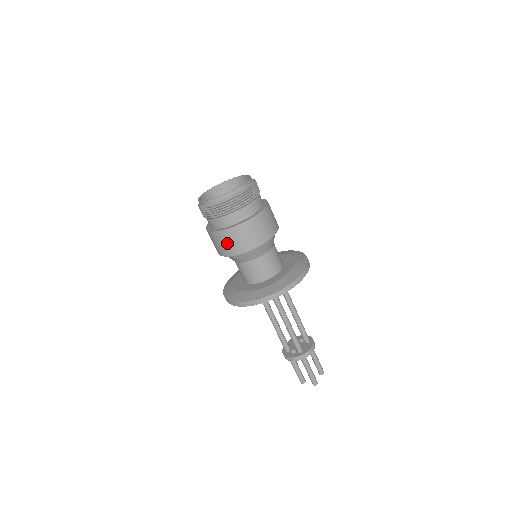
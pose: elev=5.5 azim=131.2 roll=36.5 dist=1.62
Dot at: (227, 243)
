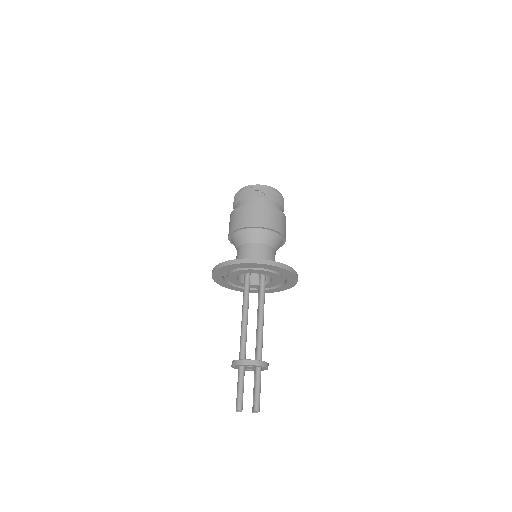
Dot at: (264, 216)
